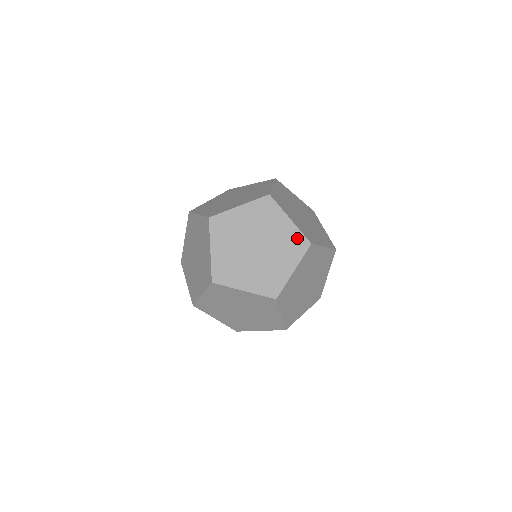
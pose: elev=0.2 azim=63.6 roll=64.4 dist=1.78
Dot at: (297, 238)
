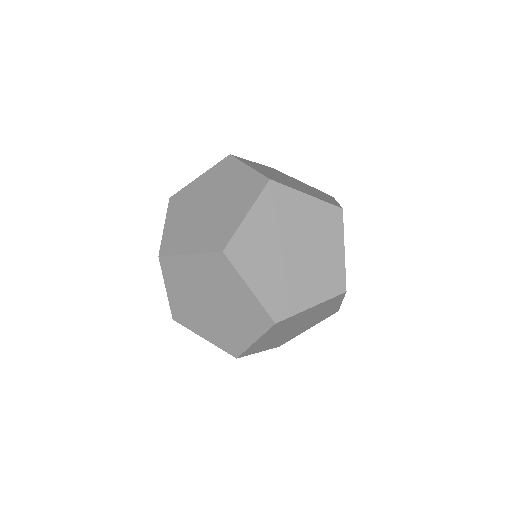
Dot at: (254, 180)
